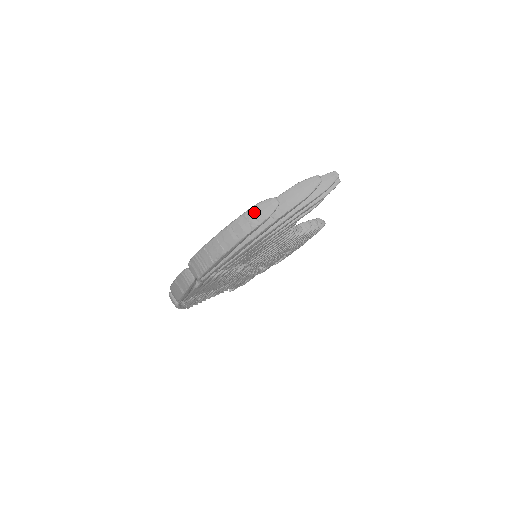
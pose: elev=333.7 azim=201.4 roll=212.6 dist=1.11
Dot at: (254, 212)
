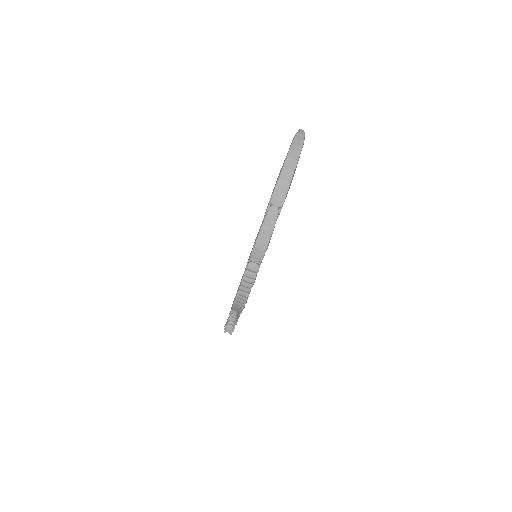
Dot at: (296, 141)
